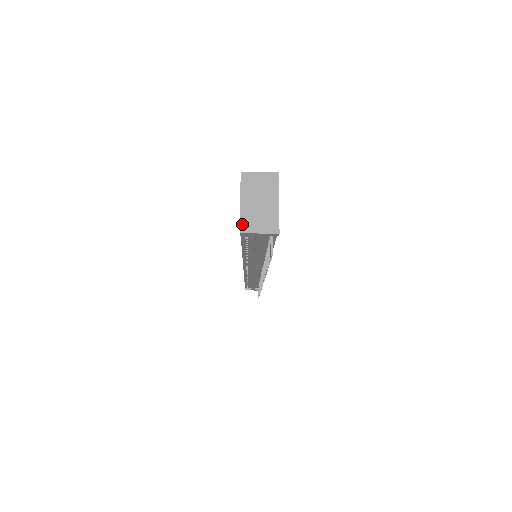
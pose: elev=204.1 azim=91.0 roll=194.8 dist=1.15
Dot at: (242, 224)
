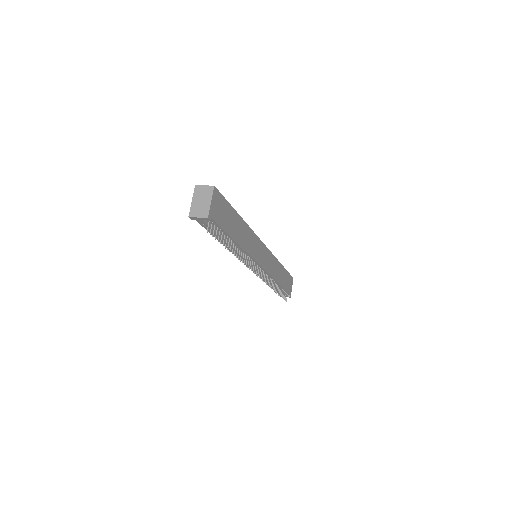
Dot at: (190, 212)
